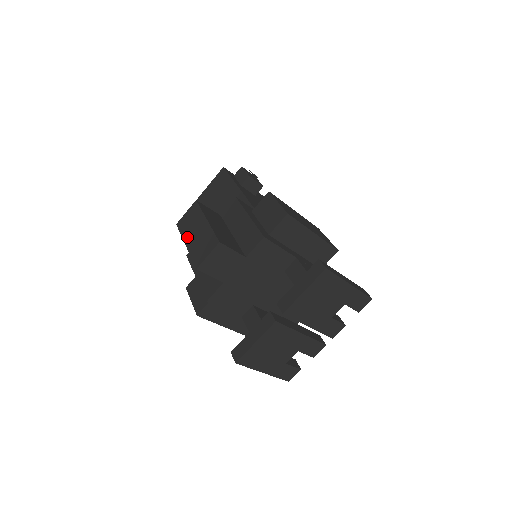
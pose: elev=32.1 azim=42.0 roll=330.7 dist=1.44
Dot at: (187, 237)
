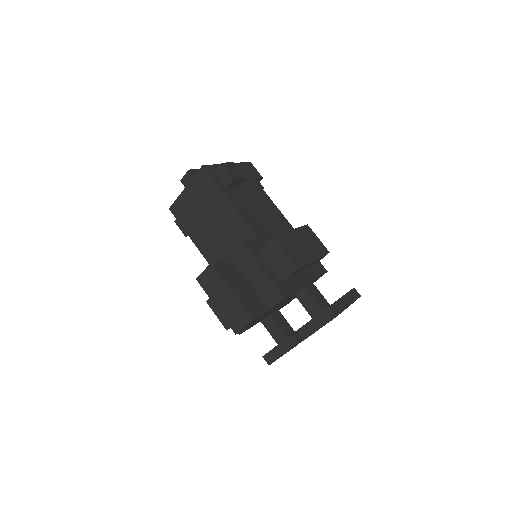
Dot at: (214, 299)
